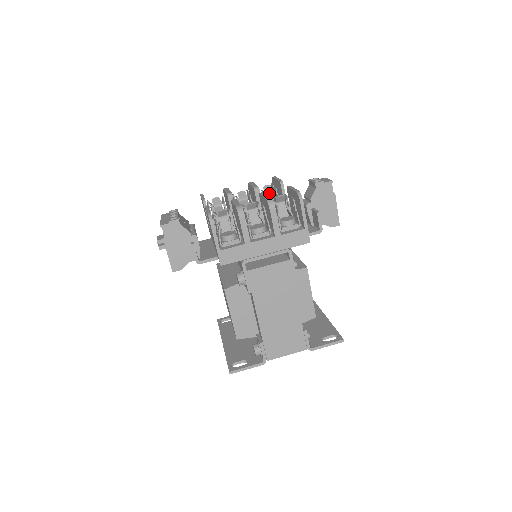
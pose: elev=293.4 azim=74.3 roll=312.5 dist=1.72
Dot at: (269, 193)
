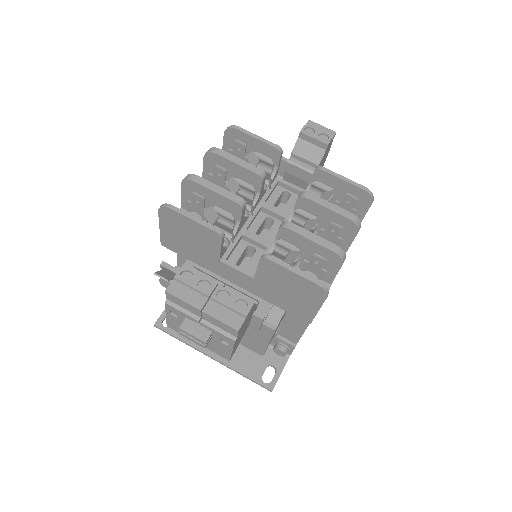
Dot at: (256, 165)
